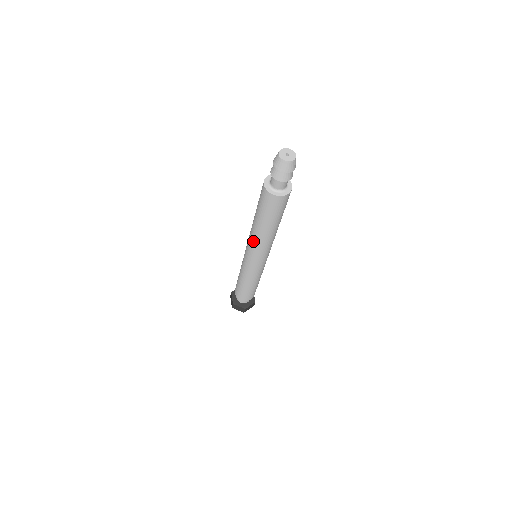
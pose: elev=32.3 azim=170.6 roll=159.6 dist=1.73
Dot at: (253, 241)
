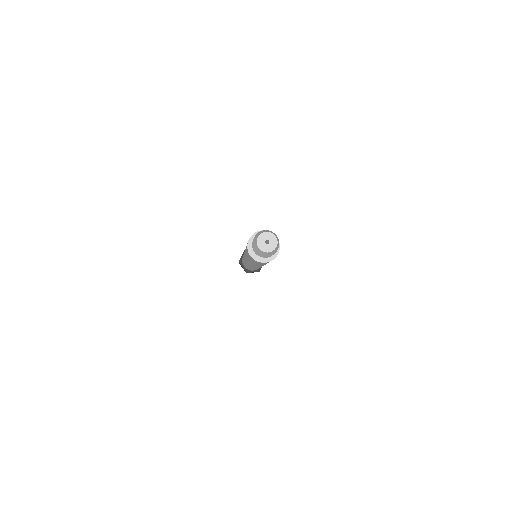
Dot at: occluded
